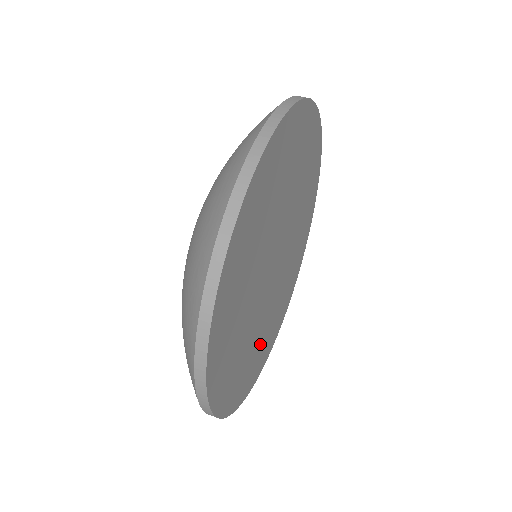
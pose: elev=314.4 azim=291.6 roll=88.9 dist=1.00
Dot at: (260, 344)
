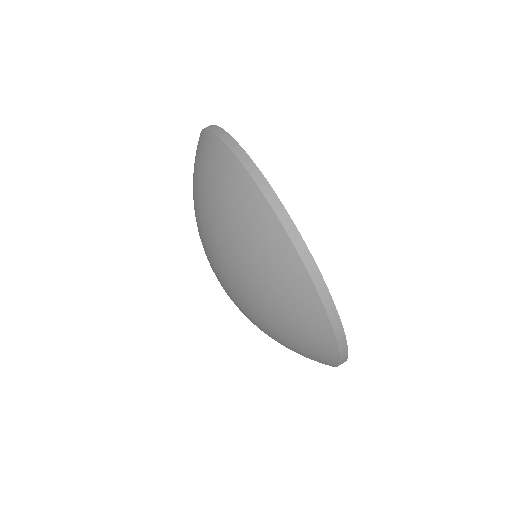
Dot at: occluded
